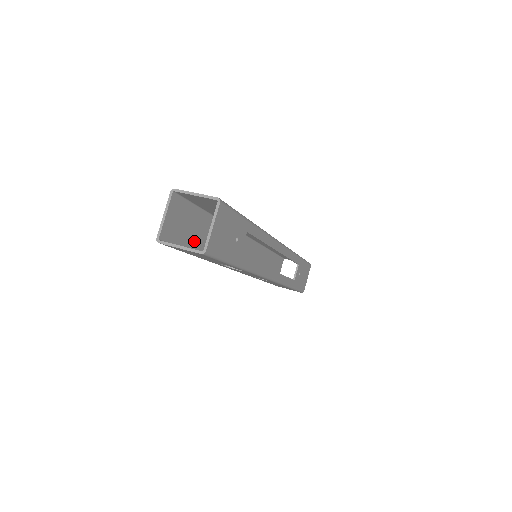
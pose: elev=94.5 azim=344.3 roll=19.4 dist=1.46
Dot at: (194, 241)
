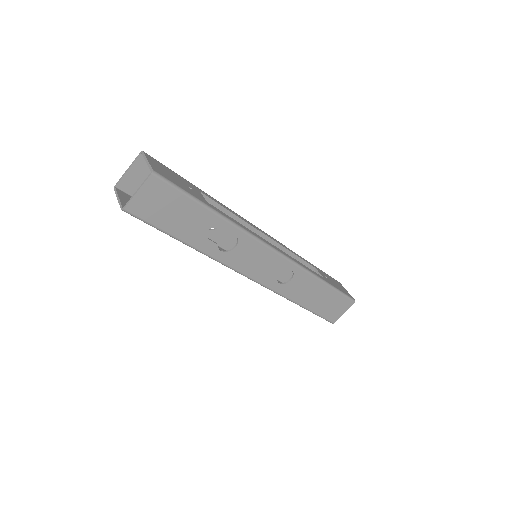
Dot at: occluded
